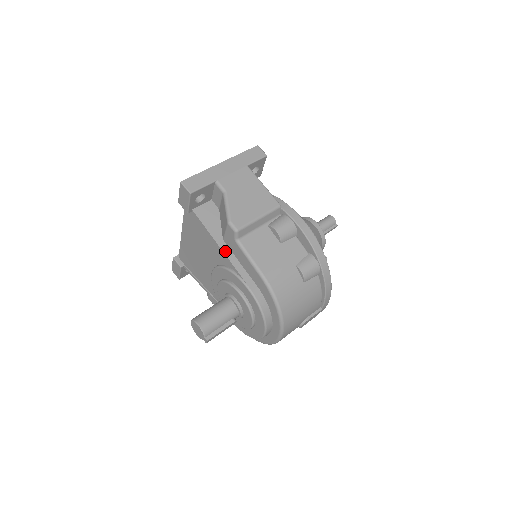
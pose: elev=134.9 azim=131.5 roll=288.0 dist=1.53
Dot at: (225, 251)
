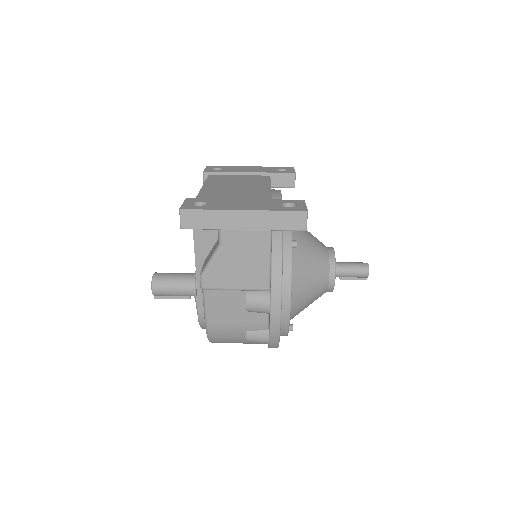
Dot at: (198, 272)
